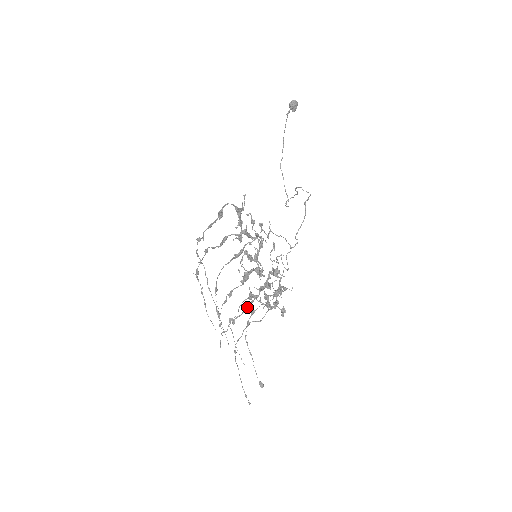
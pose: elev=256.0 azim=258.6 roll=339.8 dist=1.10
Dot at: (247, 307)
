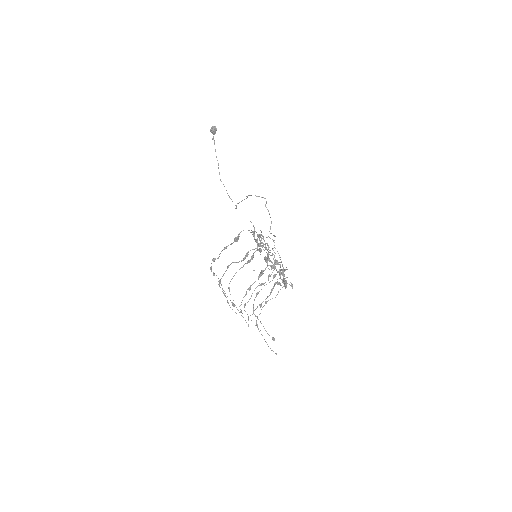
Dot at: (271, 292)
